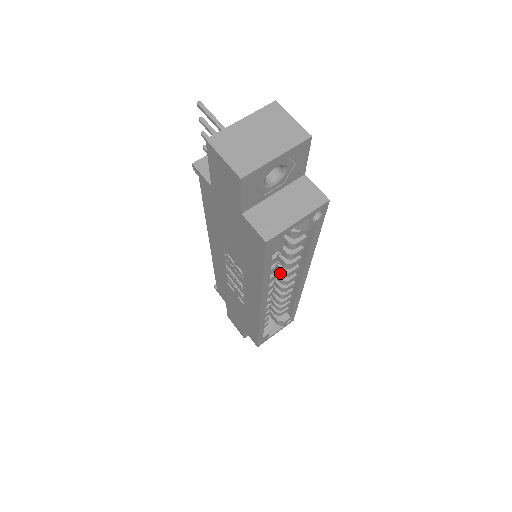
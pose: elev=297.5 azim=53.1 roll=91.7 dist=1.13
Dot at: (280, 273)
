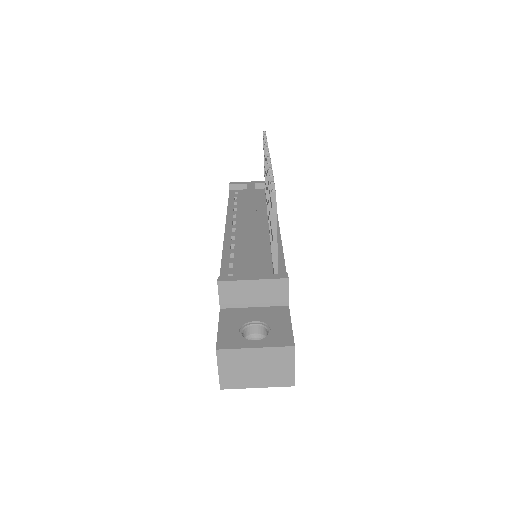
Dot at: occluded
